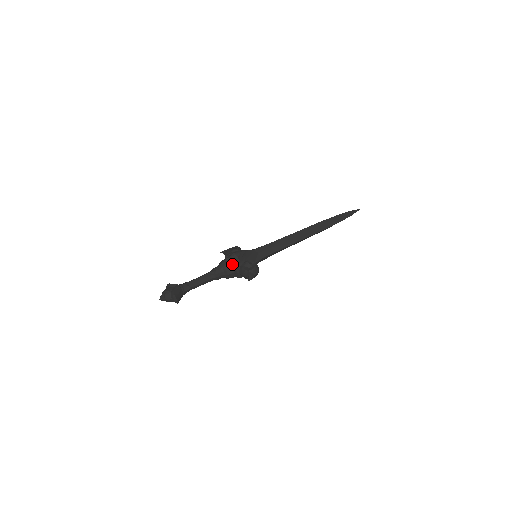
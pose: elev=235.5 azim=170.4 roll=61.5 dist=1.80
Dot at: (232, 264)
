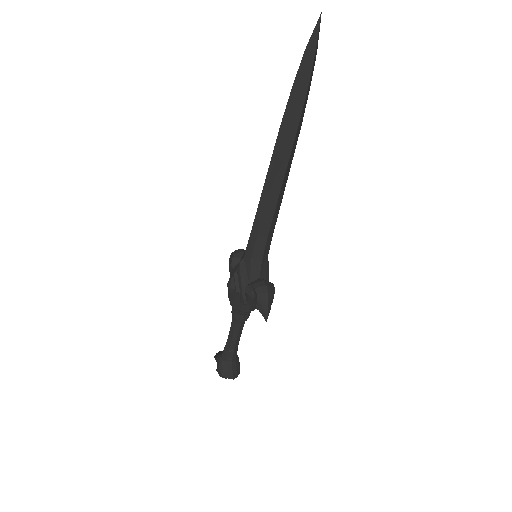
Dot at: (238, 301)
